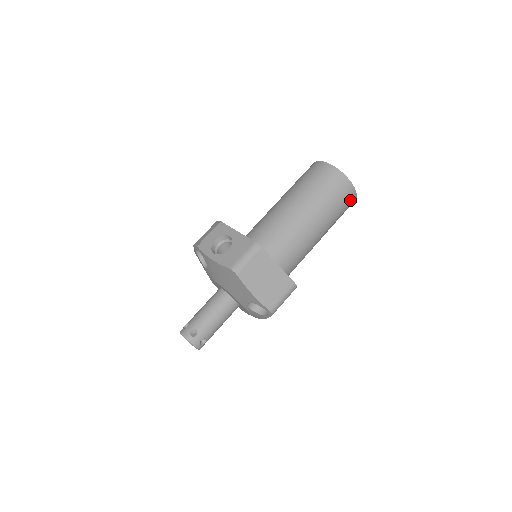
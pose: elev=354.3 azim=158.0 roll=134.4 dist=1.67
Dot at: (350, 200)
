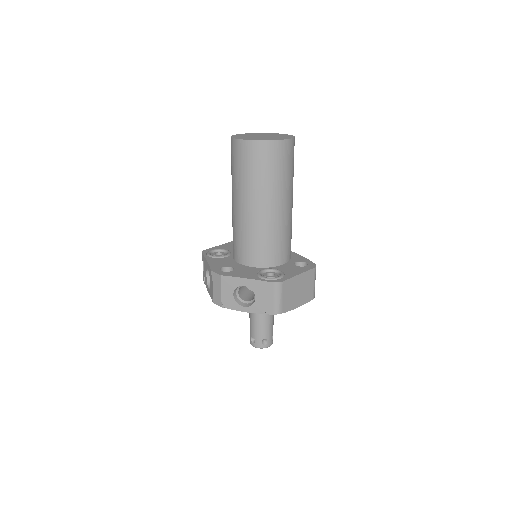
Dot at: occluded
